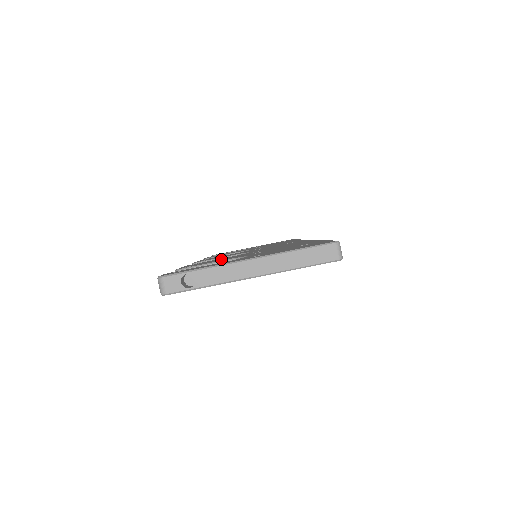
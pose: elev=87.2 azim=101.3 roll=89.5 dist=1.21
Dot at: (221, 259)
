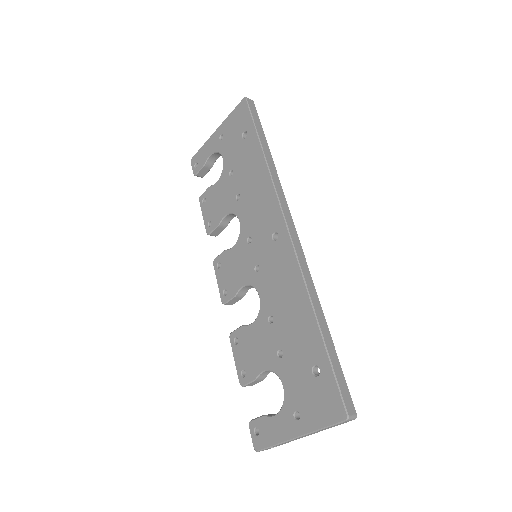
Dot at: (254, 347)
